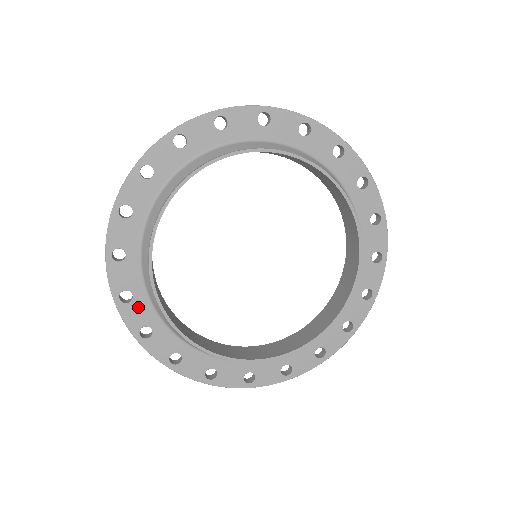
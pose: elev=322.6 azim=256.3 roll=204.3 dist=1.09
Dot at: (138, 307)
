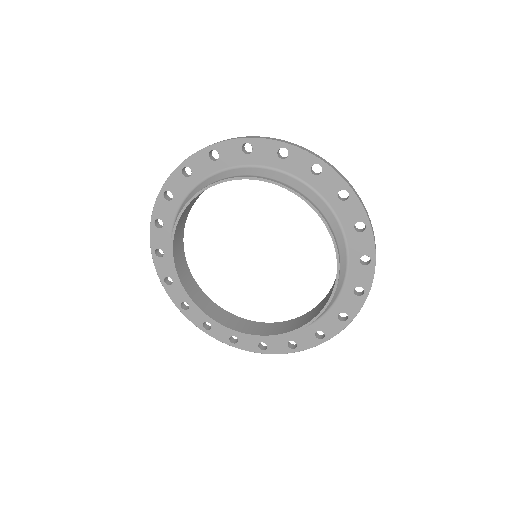
Dot at: (166, 263)
